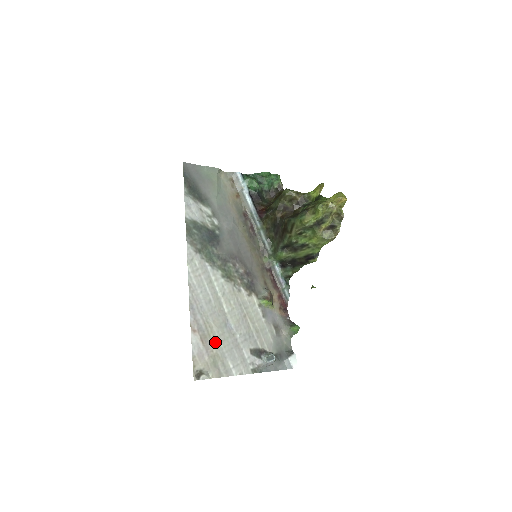
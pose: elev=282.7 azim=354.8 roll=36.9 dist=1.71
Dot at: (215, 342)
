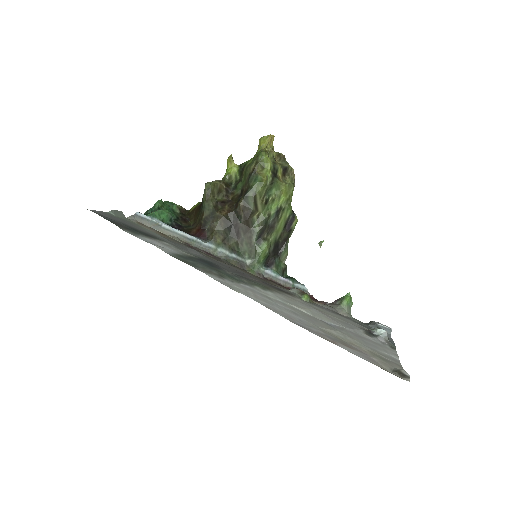
Dot at: (352, 343)
